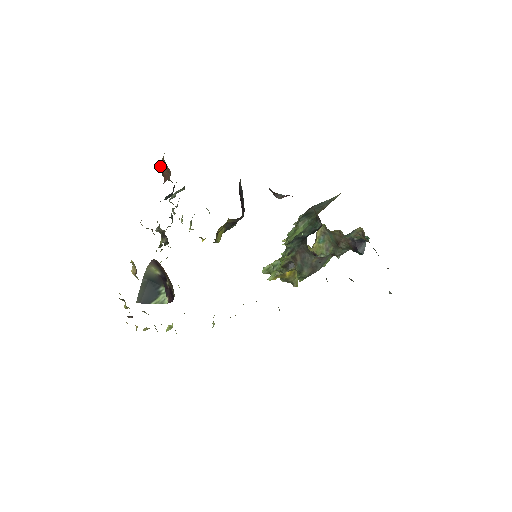
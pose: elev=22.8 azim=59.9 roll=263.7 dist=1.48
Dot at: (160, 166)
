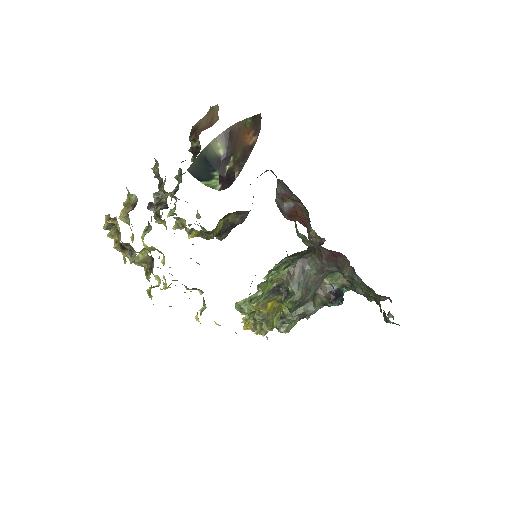
Dot at: (193, 127)
